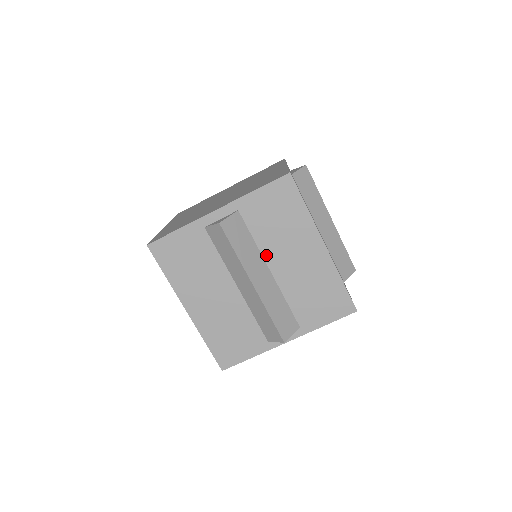
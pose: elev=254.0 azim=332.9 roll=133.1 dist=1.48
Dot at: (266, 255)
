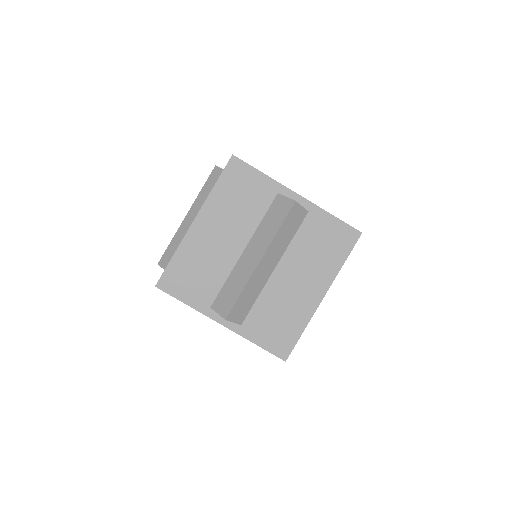
Dot at: (286, 257)
